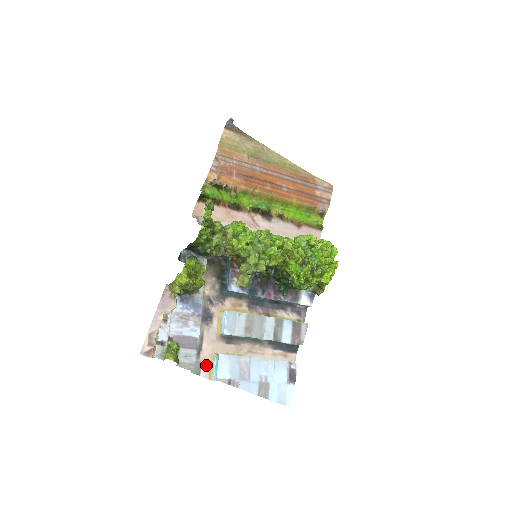
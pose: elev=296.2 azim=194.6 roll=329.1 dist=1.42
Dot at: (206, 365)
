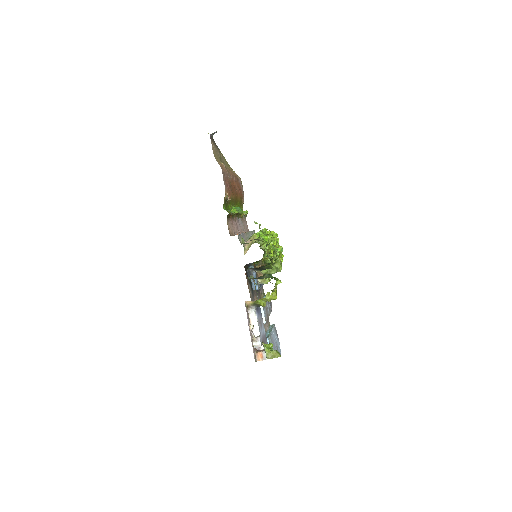
Dot at: occluded
